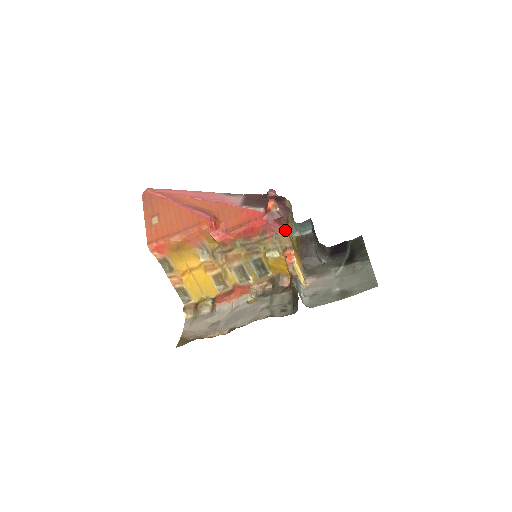
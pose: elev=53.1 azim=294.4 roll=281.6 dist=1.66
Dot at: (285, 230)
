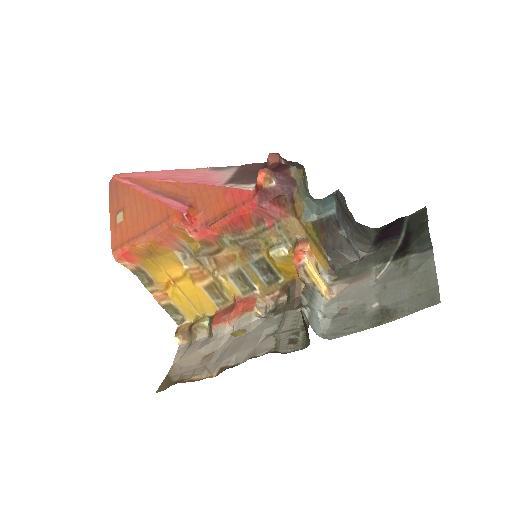
Dot at: (291, 214)
